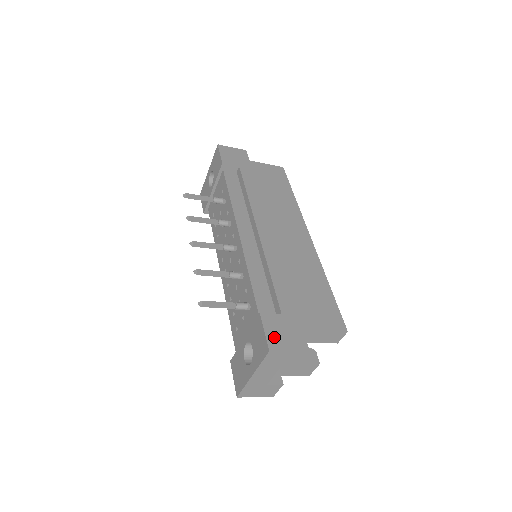
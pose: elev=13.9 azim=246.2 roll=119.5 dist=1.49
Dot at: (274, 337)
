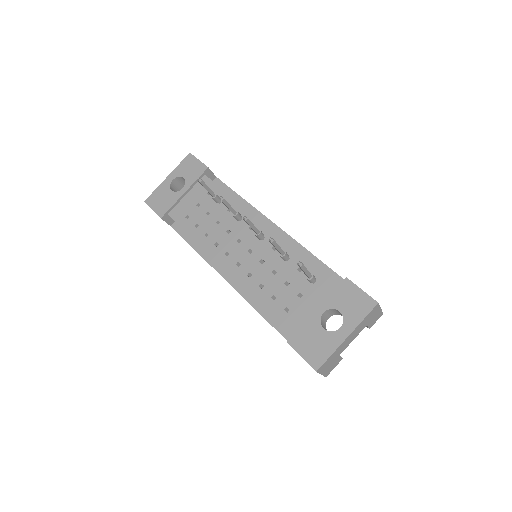
Dot at: occluded
